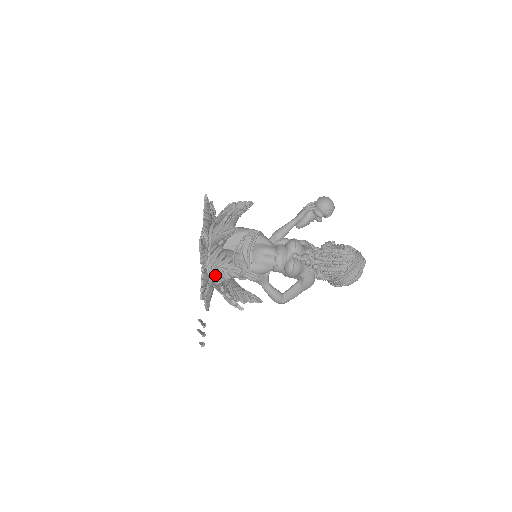
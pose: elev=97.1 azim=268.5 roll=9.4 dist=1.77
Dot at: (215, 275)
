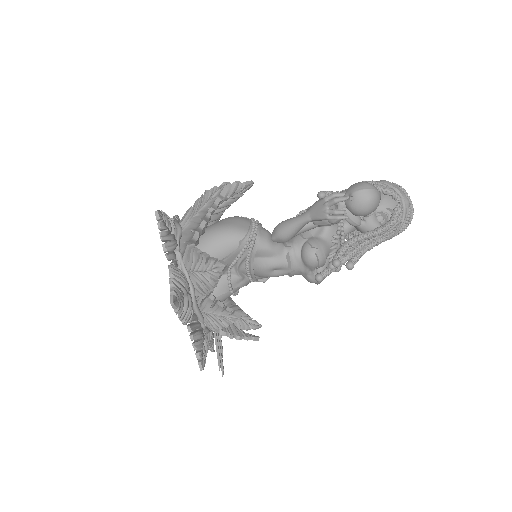
Dot at: occluded
